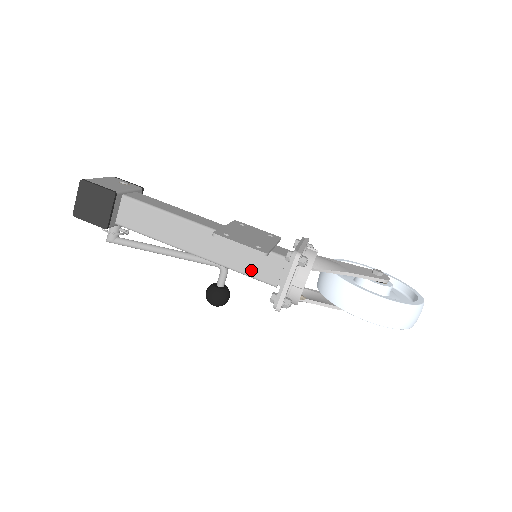
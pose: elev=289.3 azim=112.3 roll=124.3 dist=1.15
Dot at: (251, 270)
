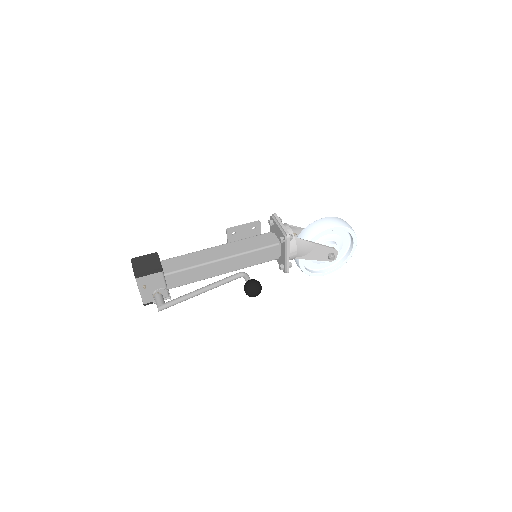
Dot at: (259, 245)
